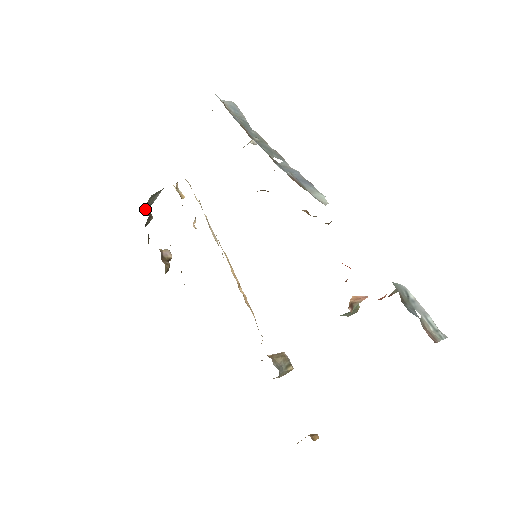
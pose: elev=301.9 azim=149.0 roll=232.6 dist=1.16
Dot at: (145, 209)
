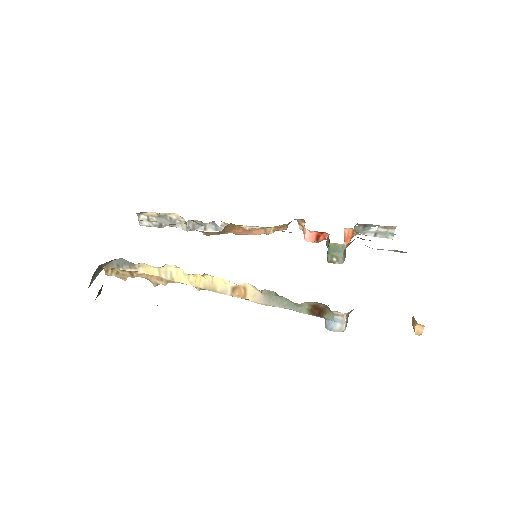
Dot at: occluded
